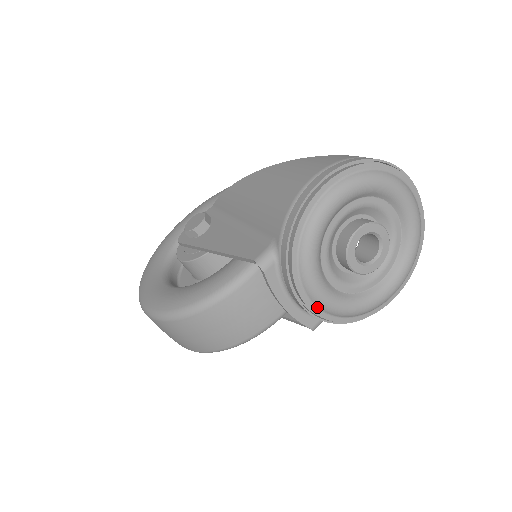
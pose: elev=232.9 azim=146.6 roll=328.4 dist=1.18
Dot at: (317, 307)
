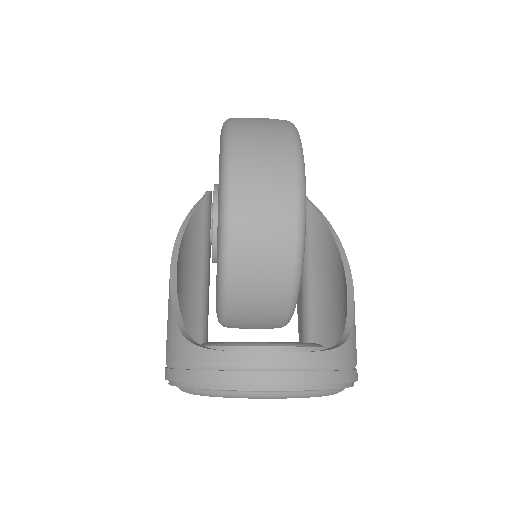
Dot at: occluded
